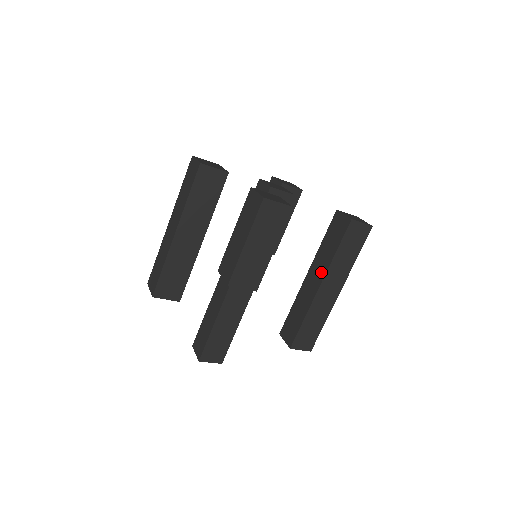
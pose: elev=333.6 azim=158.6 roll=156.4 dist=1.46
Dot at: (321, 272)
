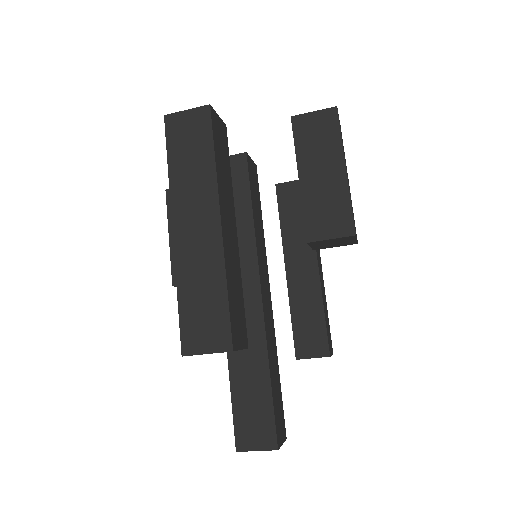
Dot at: (307, 250)
